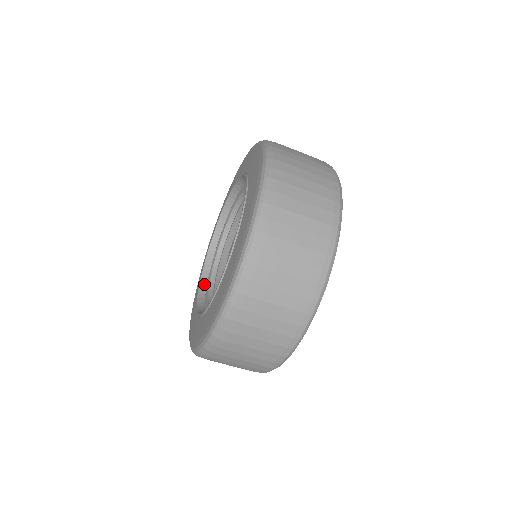
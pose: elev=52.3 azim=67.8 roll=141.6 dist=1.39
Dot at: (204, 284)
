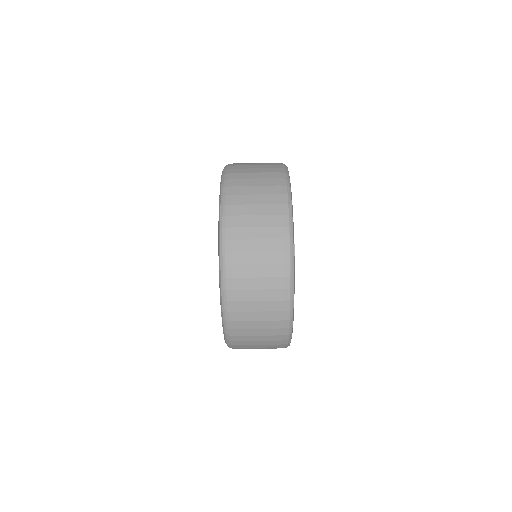
Dot at: occluded
